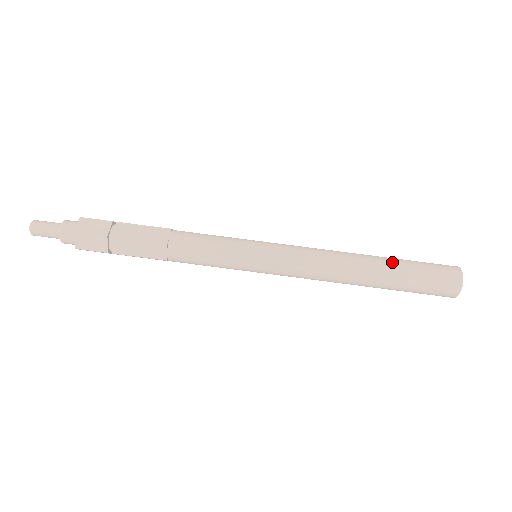
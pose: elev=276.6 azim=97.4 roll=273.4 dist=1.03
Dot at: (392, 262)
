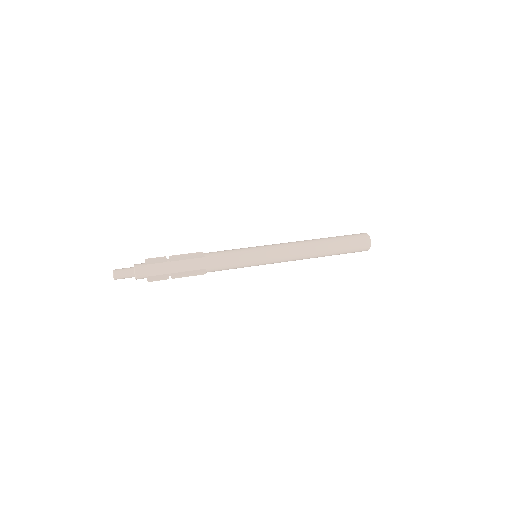
Dot at: (330, 237)
